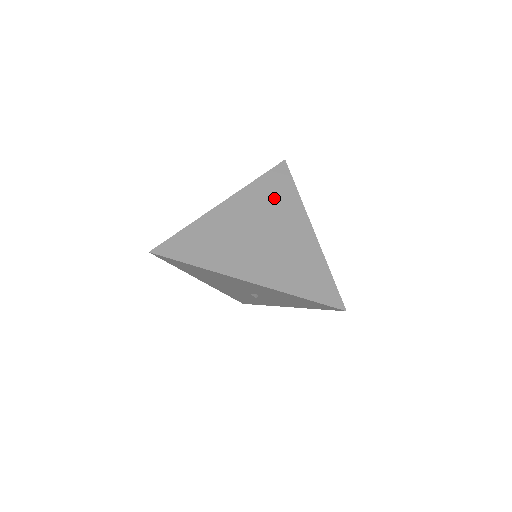
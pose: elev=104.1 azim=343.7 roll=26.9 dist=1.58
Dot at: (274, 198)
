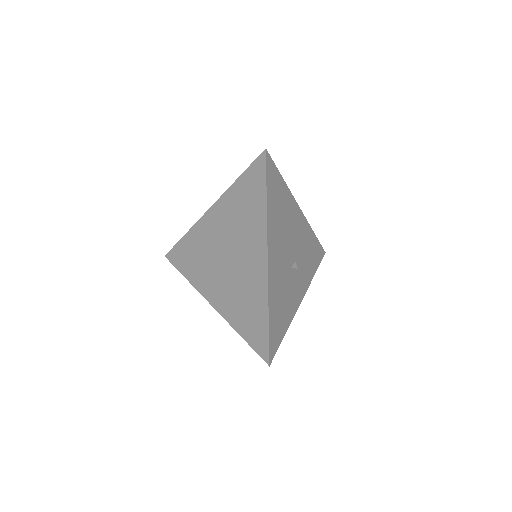
Dot at: (244, 210)
